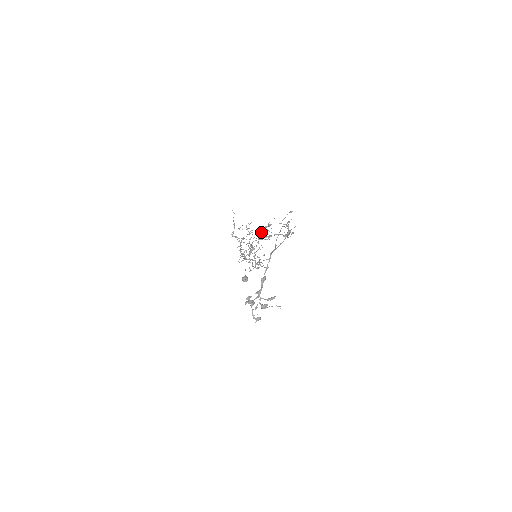
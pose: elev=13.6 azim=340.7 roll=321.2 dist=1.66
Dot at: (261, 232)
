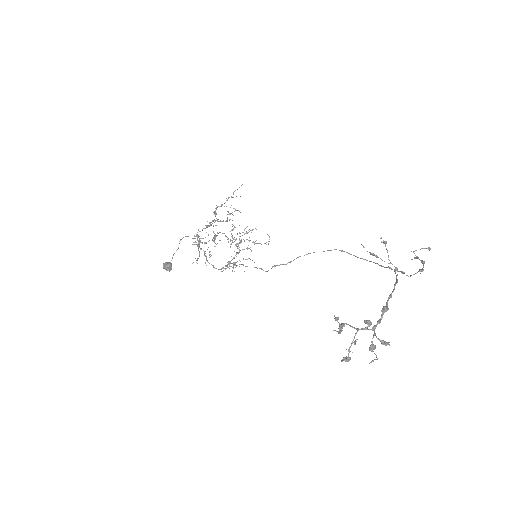
Dot at: (233, 228)
